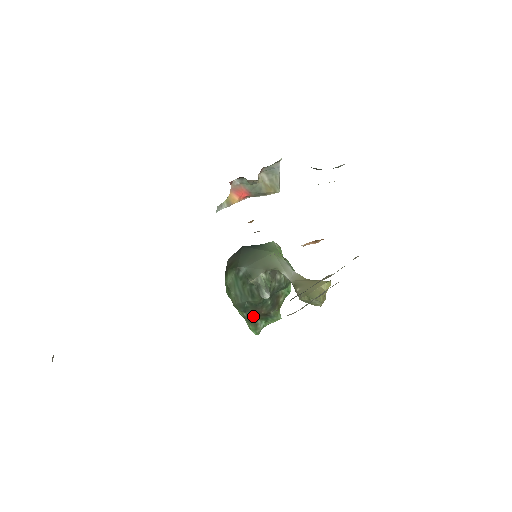
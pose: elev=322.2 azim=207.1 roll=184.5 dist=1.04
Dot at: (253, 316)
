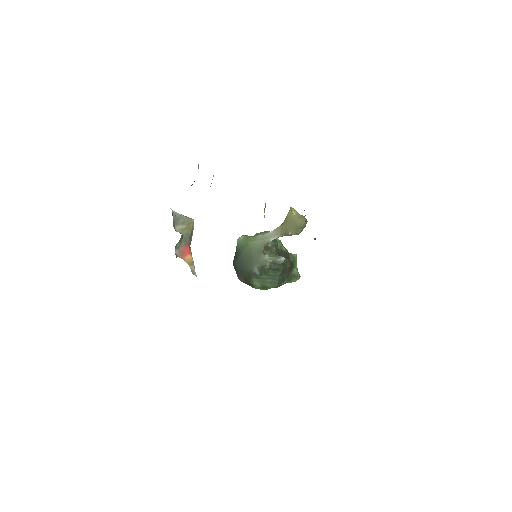
Dot at: (289, 275)
